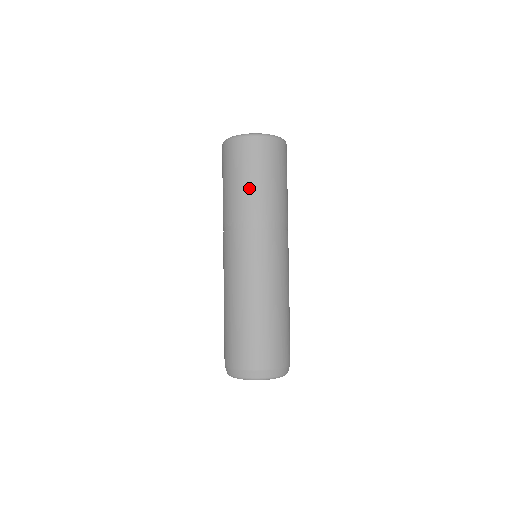
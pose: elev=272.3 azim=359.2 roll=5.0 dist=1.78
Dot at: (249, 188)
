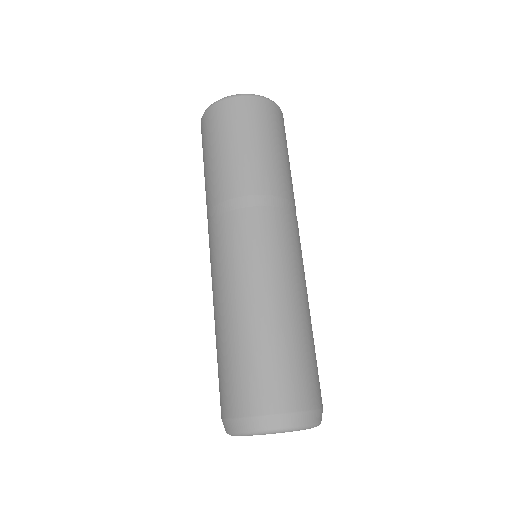
Dot at: (276, 158)
